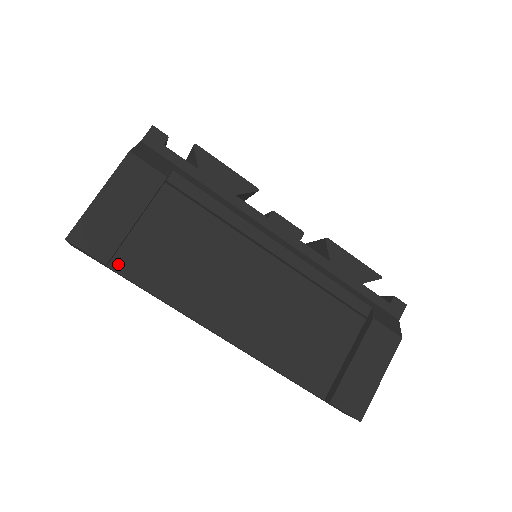
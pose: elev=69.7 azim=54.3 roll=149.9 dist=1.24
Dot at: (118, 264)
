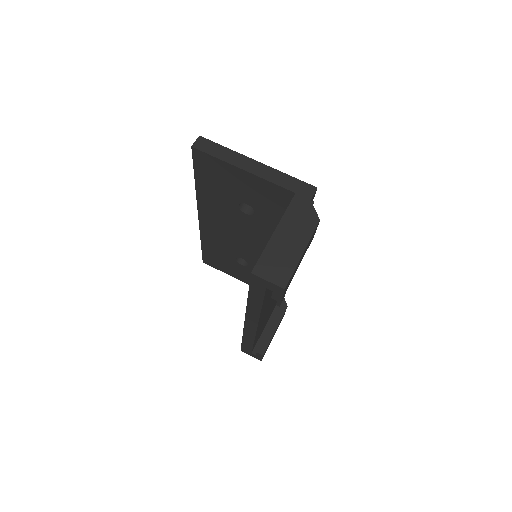
Dot at: occluded
